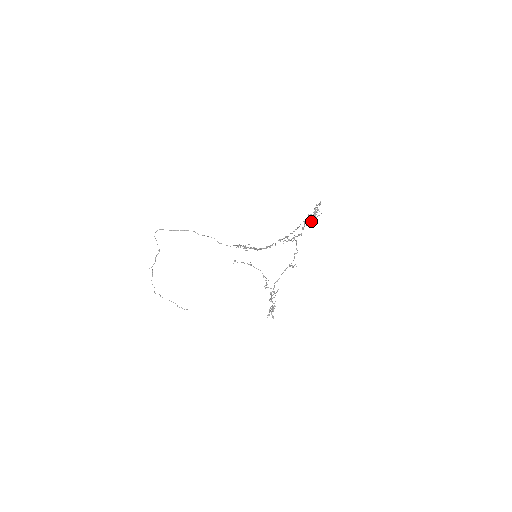
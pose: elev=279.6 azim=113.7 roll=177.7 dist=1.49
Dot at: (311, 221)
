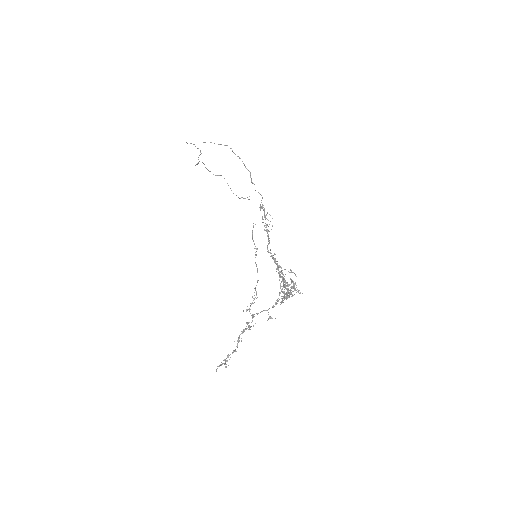
Dot at: occluded
